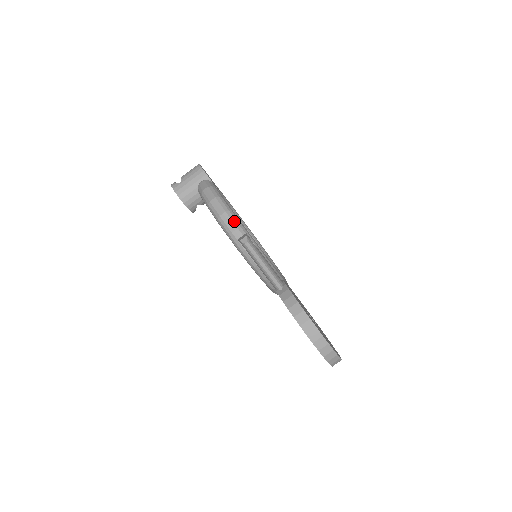
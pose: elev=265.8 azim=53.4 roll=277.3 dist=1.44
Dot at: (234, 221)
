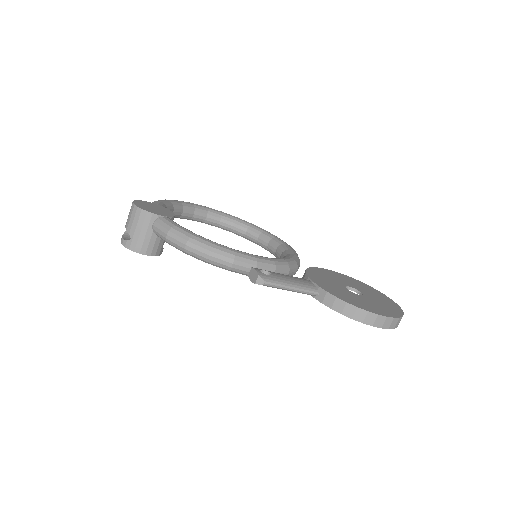
Dot at: (225, 255)
